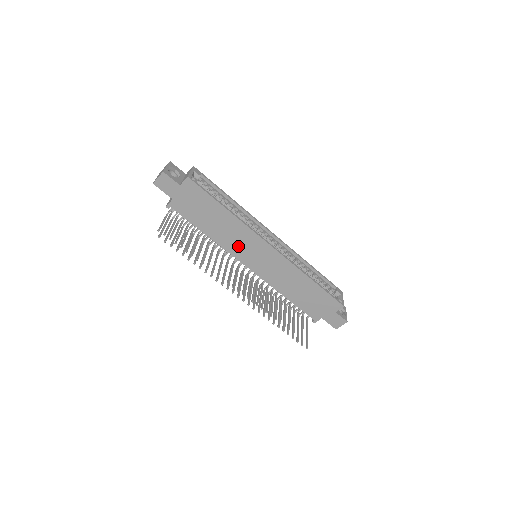
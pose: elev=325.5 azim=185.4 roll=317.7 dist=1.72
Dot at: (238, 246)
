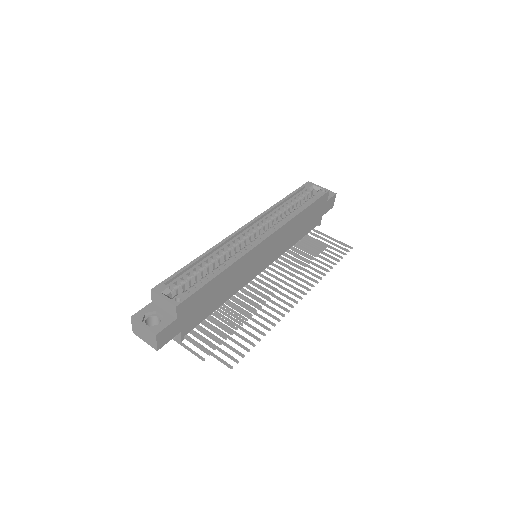
Dot at: (247, 273)
